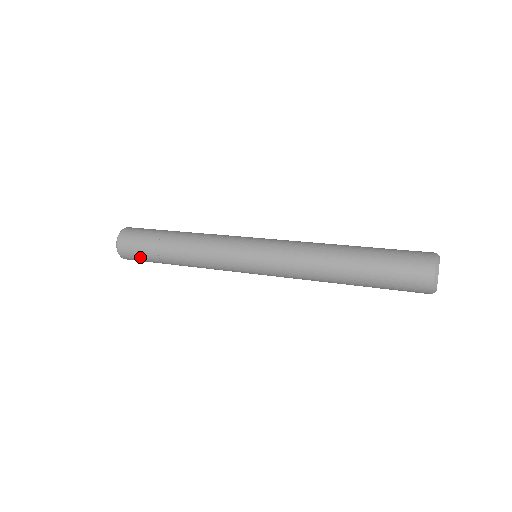
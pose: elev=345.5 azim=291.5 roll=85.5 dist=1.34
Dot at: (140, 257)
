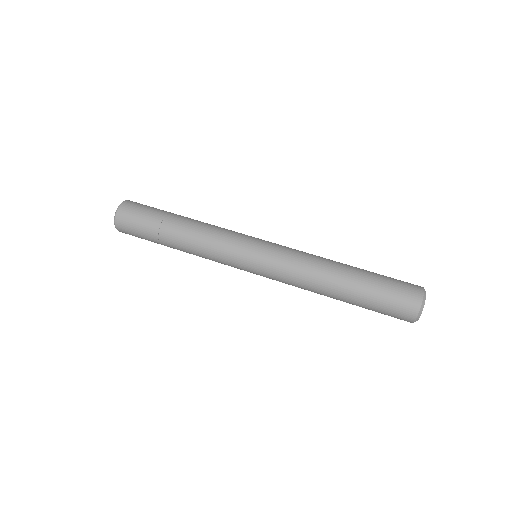
Dot at: (138, 234)
